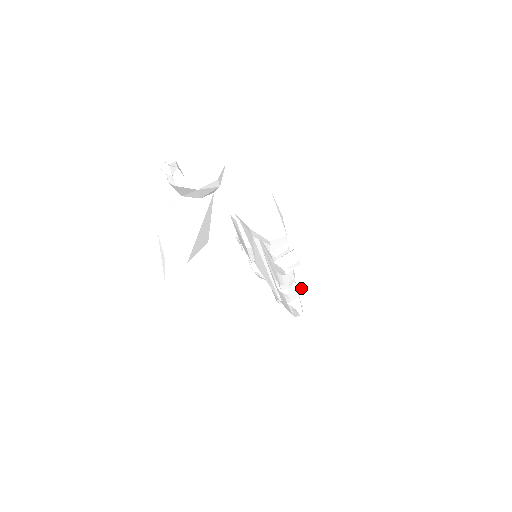
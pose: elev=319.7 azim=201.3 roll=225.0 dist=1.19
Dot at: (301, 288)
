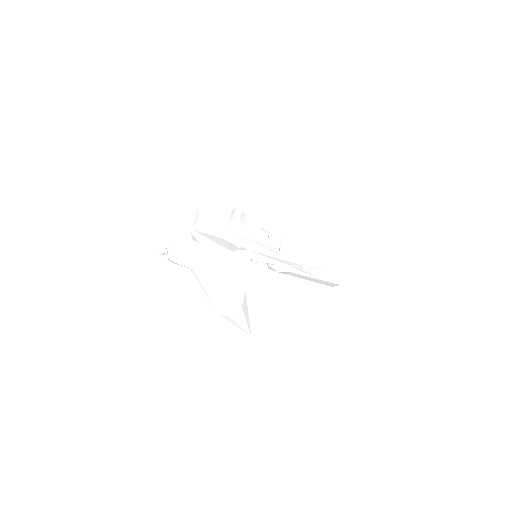
Dot at: (327, 263)
